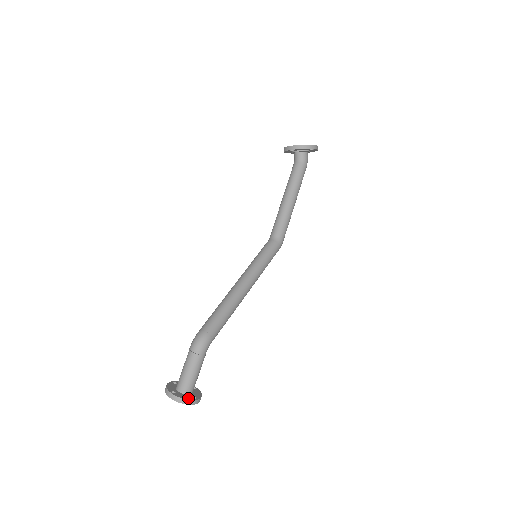
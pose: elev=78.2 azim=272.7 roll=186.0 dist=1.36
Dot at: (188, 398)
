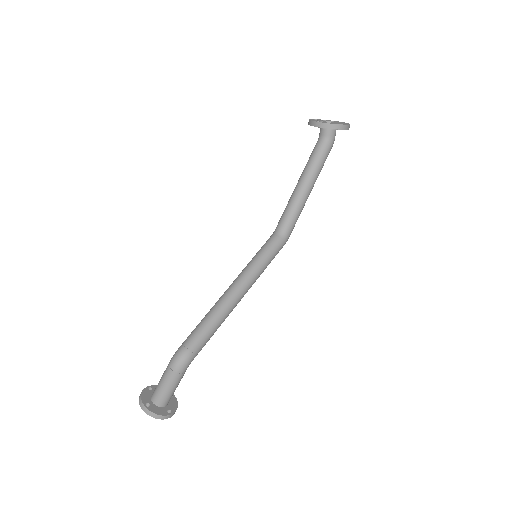
Dot at: (162, 413)
